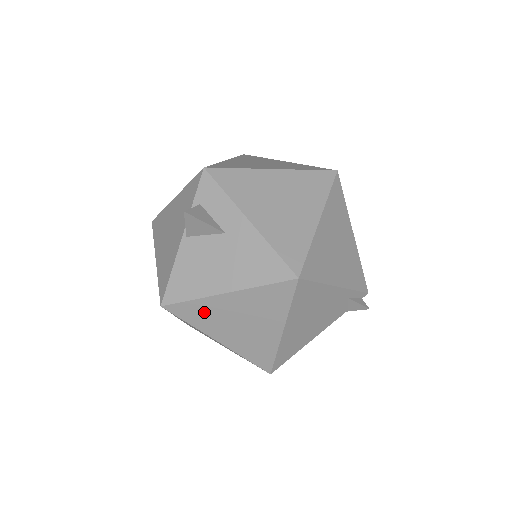
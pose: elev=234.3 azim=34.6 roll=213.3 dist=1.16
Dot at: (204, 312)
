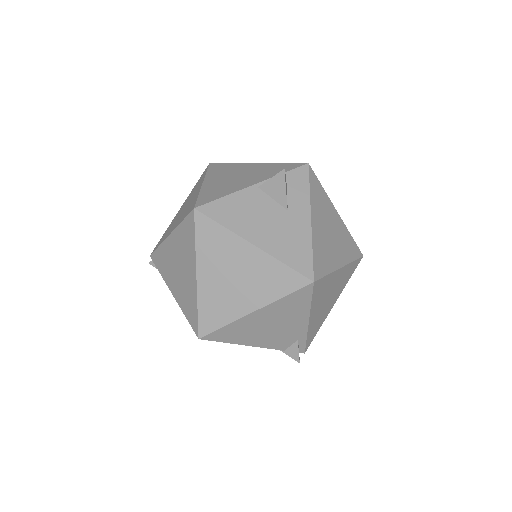
Dot at: (219, 243)
